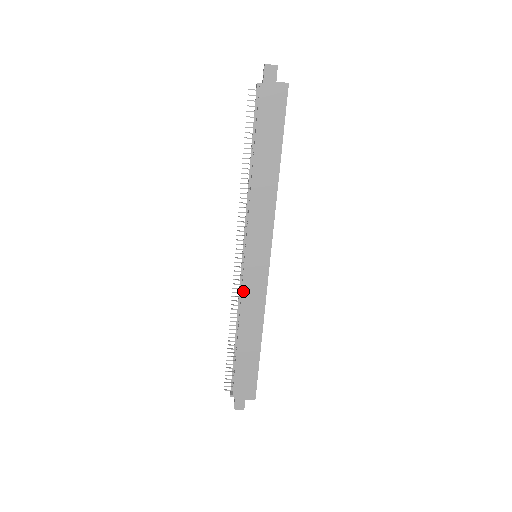
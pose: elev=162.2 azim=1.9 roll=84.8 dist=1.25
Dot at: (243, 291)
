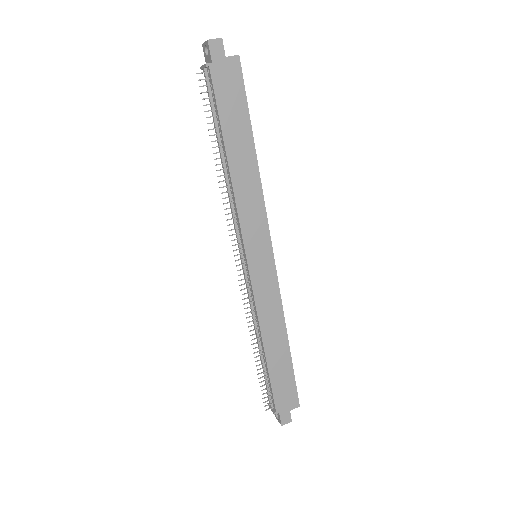
Dot at: (255, 298)
